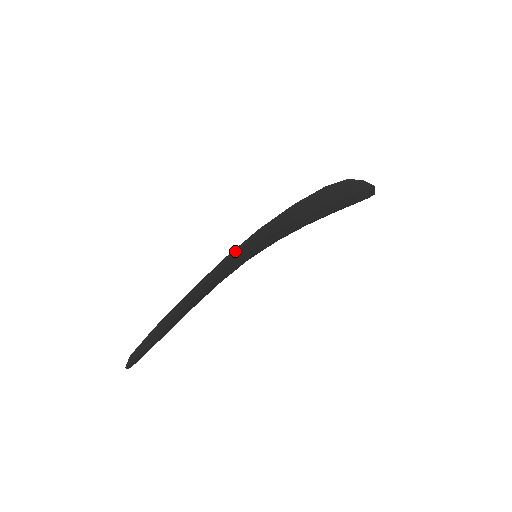
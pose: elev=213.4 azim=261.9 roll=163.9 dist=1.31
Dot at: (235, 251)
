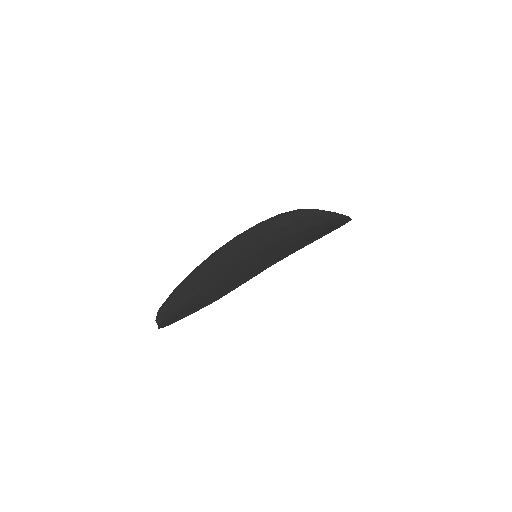
Dot at: (251, 277)
